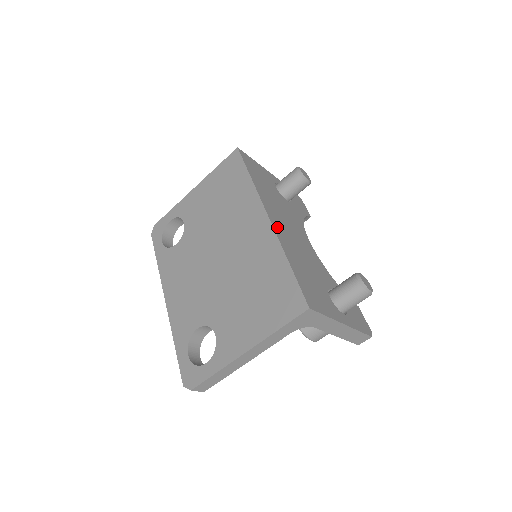
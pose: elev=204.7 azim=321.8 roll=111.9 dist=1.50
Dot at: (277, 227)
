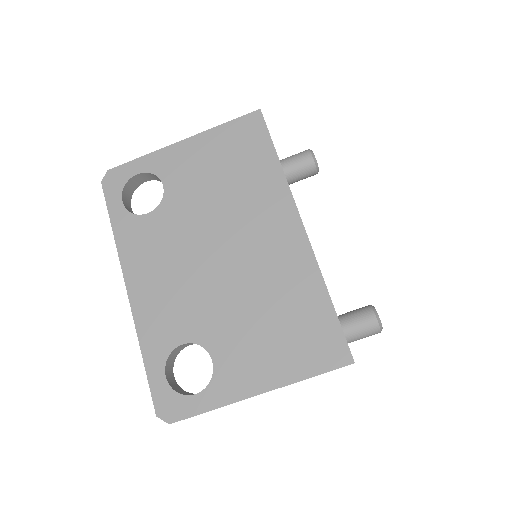
Dot at: occluded
